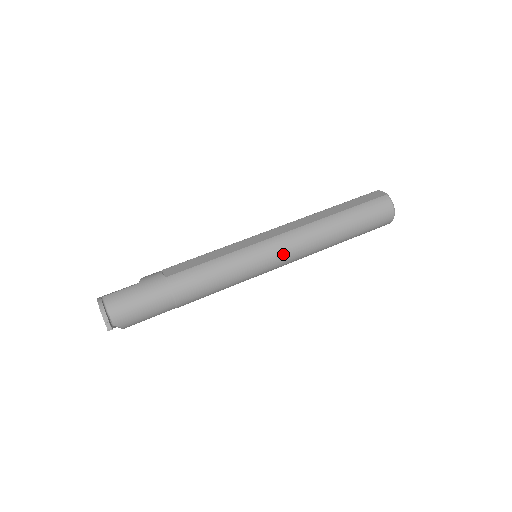
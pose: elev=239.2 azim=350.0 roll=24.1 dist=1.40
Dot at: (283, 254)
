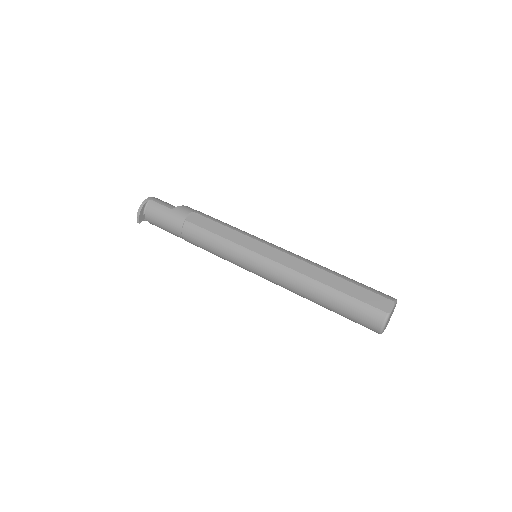
Dot at: (264, 274)
